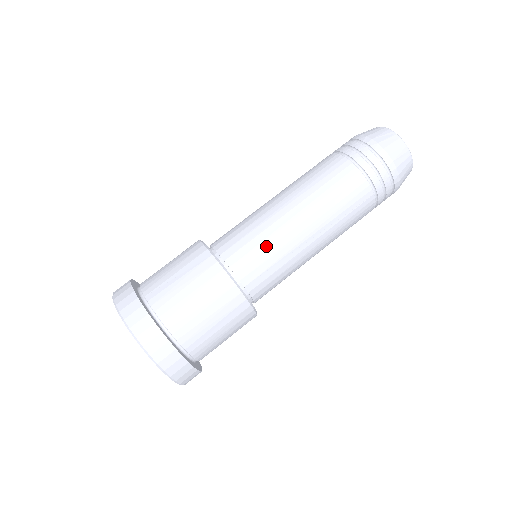
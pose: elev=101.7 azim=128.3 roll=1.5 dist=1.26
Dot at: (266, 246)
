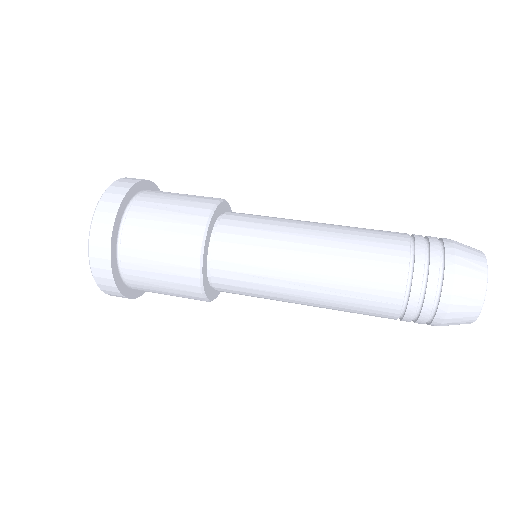
Dot at: (258, 253)
